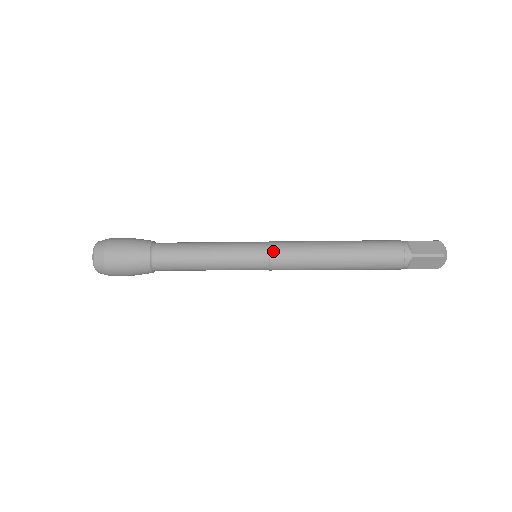
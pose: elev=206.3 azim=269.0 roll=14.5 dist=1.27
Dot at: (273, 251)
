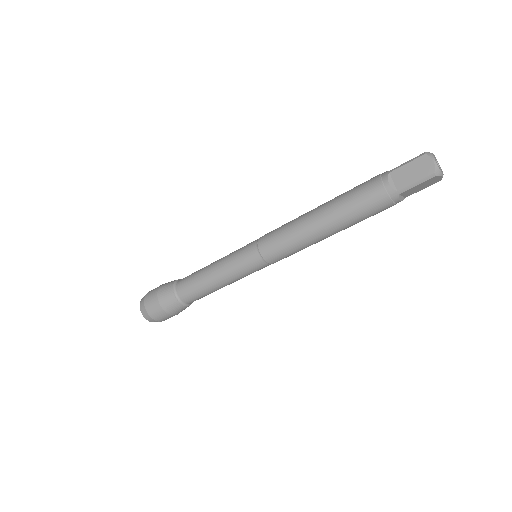
Dot at: (264, 253)
